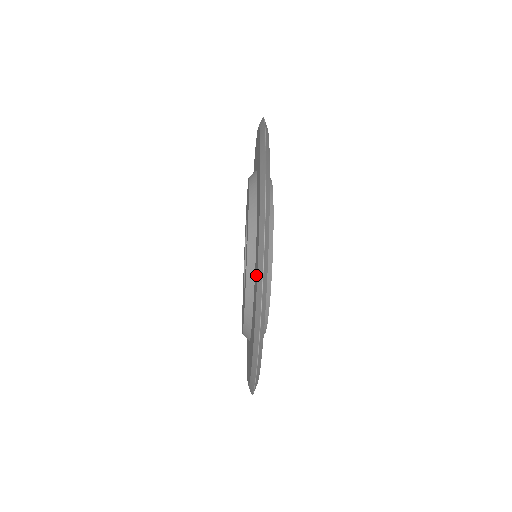
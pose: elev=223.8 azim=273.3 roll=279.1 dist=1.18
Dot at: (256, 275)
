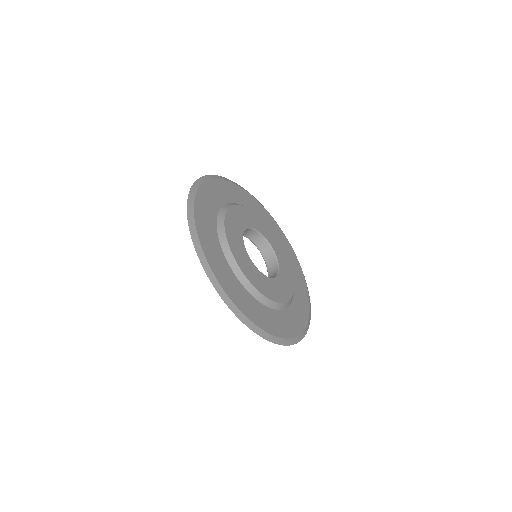
Dot at: occluded
